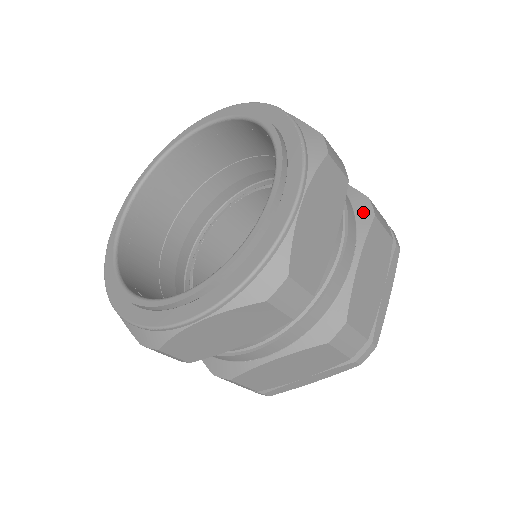
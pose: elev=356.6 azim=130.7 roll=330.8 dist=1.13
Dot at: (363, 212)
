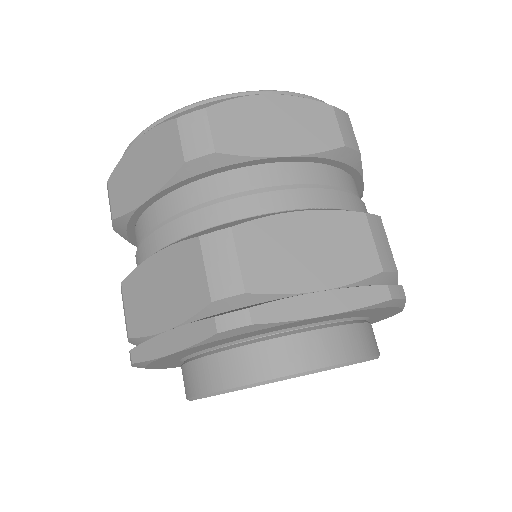
Dot at: occluded
